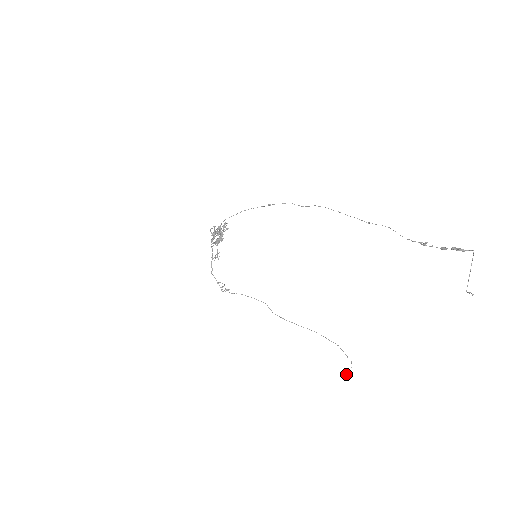
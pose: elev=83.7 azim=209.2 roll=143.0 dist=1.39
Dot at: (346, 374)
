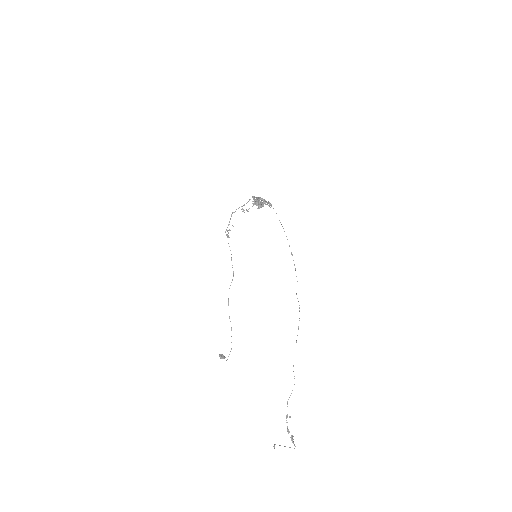
Dot at: (221, 358)
